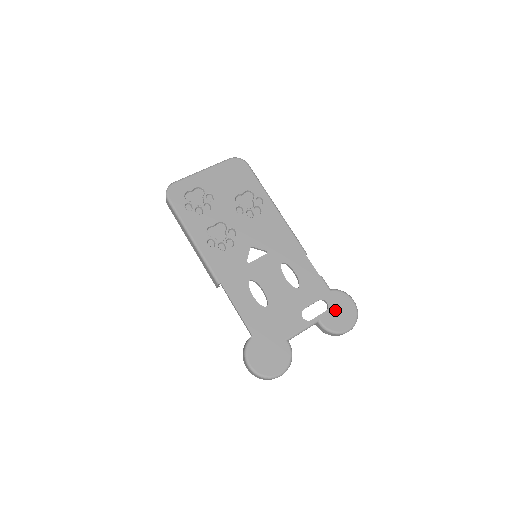
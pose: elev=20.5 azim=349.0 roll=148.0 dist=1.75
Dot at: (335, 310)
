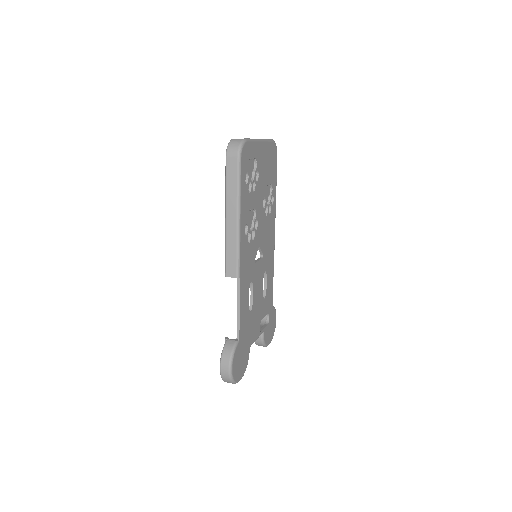
Dot at: (270, 325)
